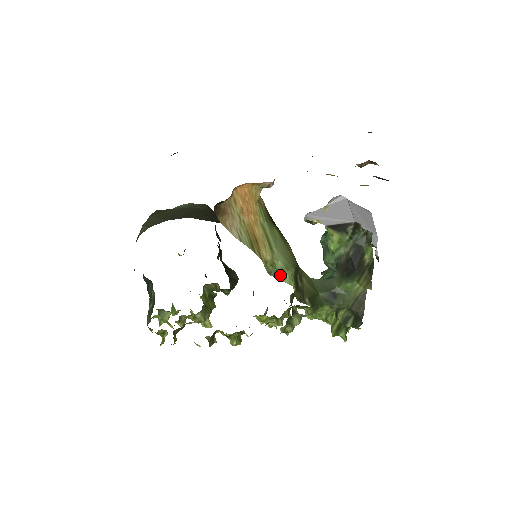
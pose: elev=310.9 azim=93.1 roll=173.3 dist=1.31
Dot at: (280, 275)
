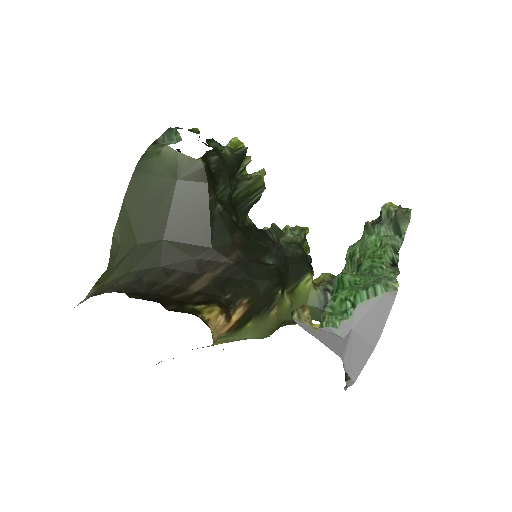
Dot at: occluded
